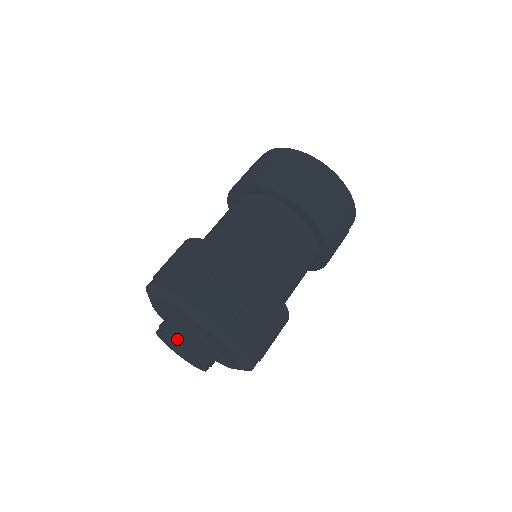
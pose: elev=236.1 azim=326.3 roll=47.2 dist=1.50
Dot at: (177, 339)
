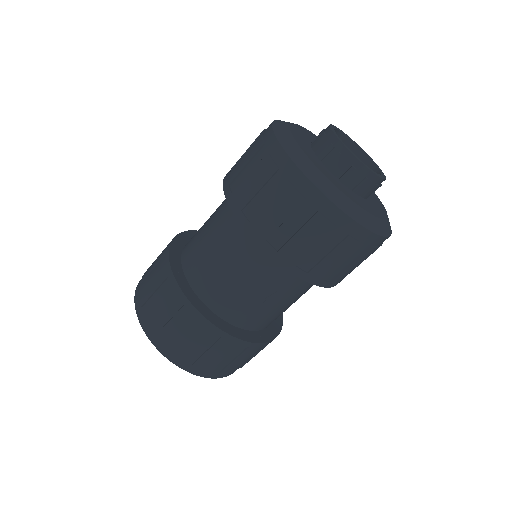
Dot at: occluded
